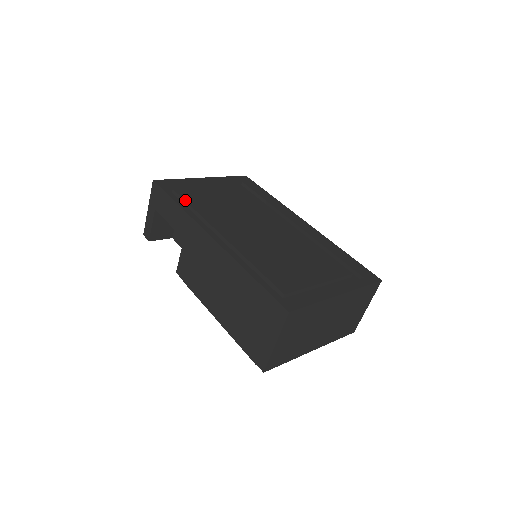
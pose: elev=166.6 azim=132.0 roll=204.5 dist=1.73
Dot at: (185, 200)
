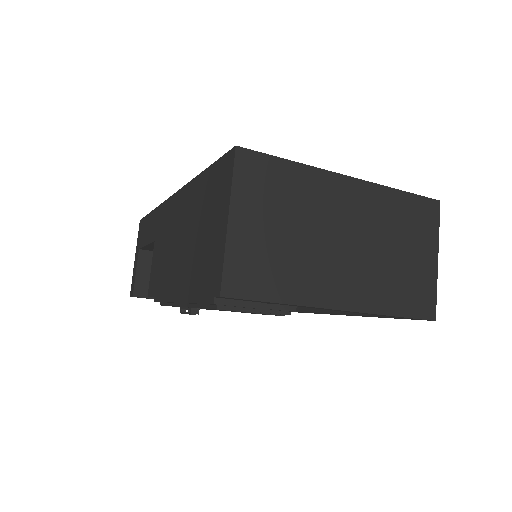
Dot at: occluded
